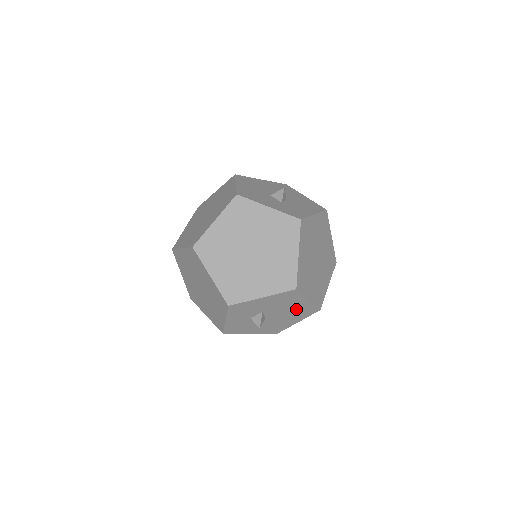
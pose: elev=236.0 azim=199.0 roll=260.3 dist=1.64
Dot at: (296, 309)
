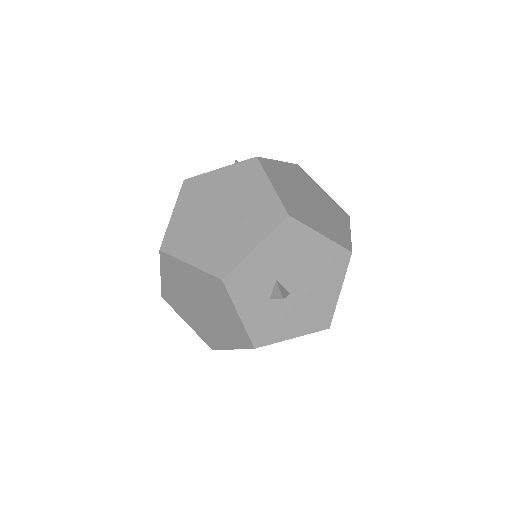
Dot at: (318, 261)
